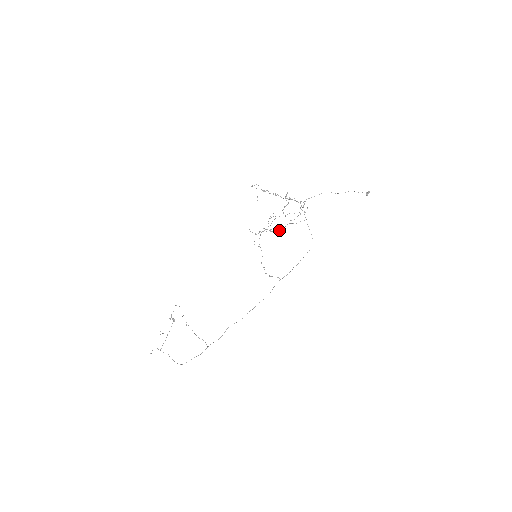
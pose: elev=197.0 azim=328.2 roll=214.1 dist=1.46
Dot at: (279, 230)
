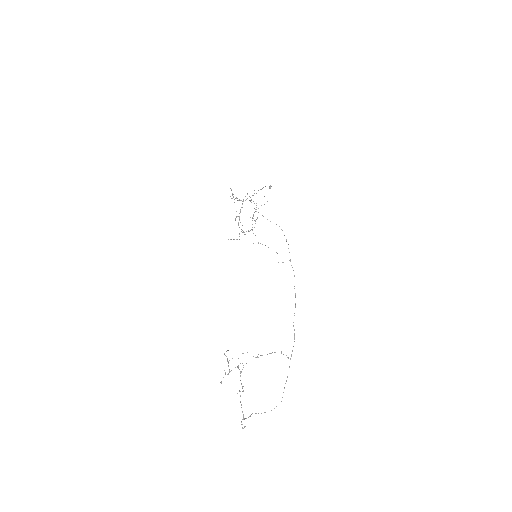
Dot at: (254, 227)
